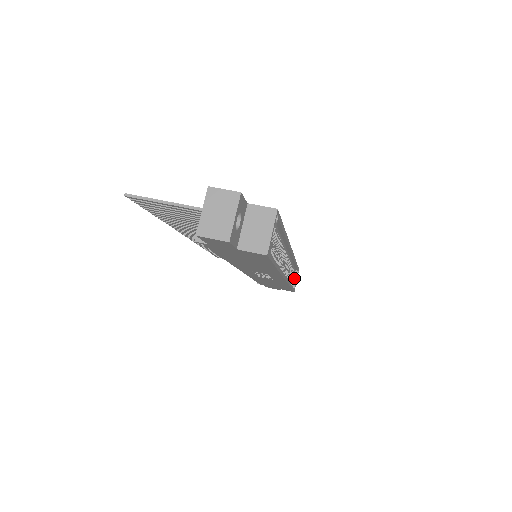
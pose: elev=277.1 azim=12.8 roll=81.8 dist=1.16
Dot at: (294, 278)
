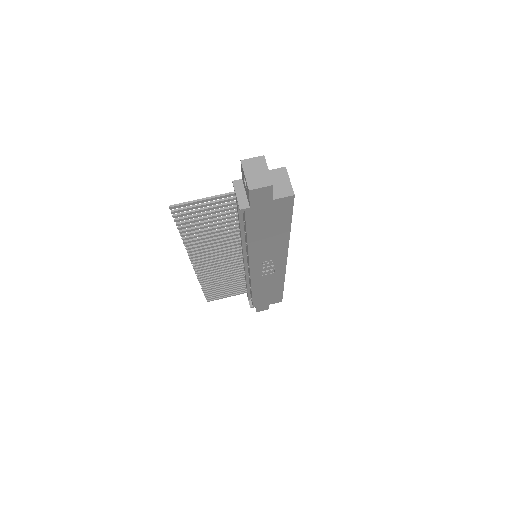
Dot at: occluded
